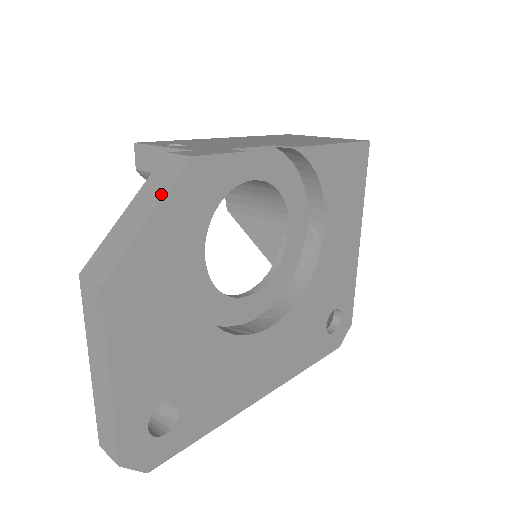
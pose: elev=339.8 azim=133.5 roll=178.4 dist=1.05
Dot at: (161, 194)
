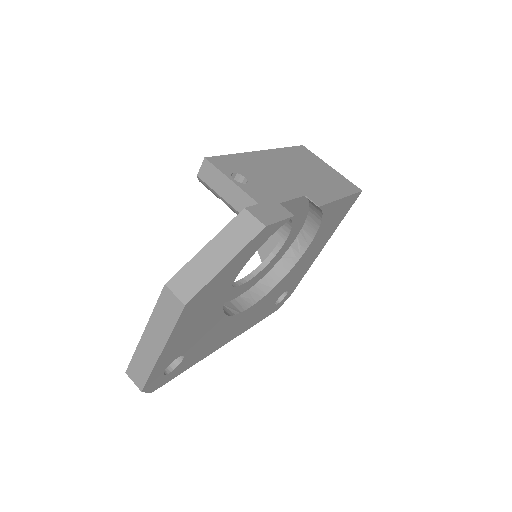
Dot at: (238, 248)
